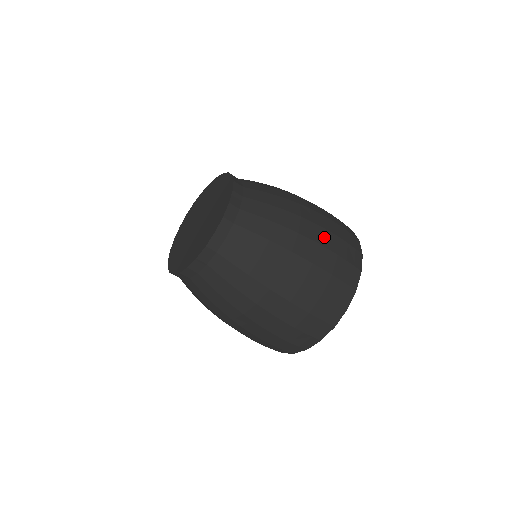
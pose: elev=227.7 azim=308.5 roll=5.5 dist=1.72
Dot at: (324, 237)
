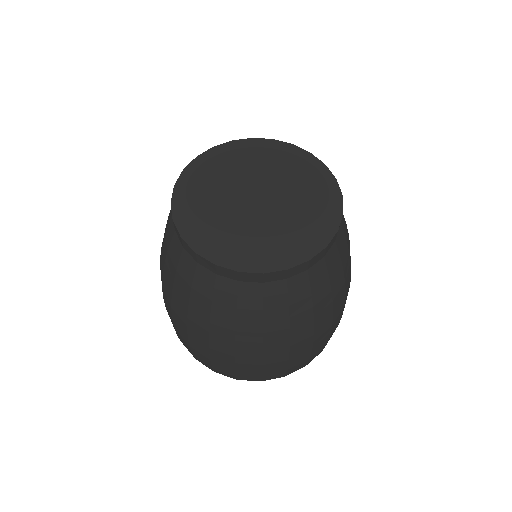
Dot at: occluded
